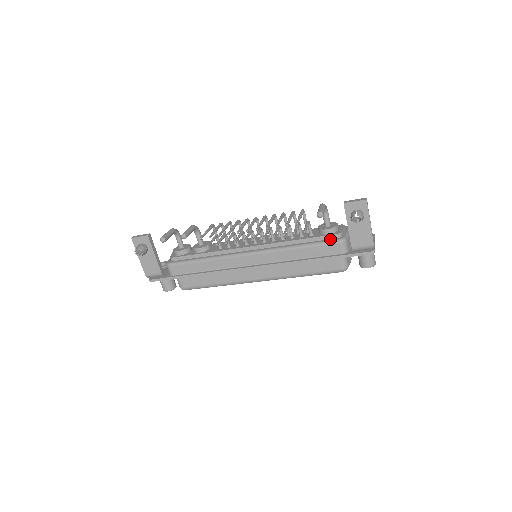
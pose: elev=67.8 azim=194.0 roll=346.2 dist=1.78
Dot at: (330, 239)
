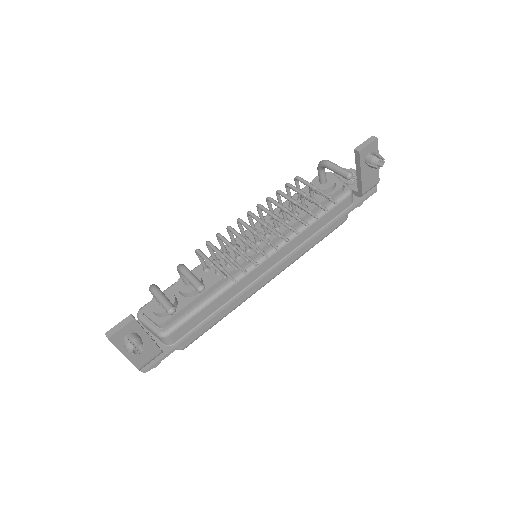
Dot at: (338, 196)
